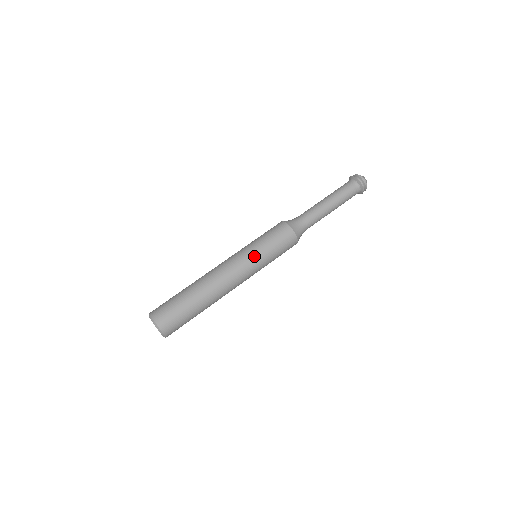
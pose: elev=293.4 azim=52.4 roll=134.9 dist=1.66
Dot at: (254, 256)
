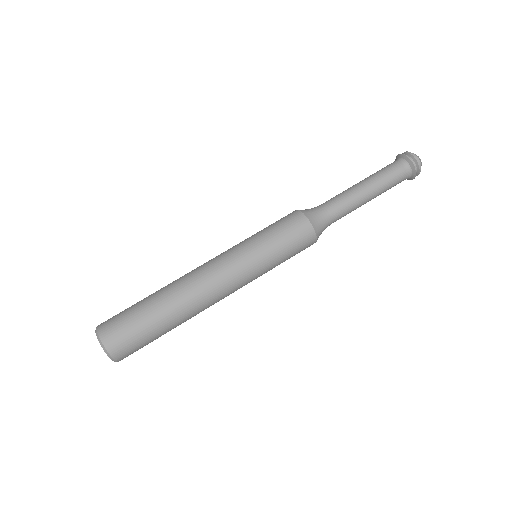
Dot at: (259, 271)
